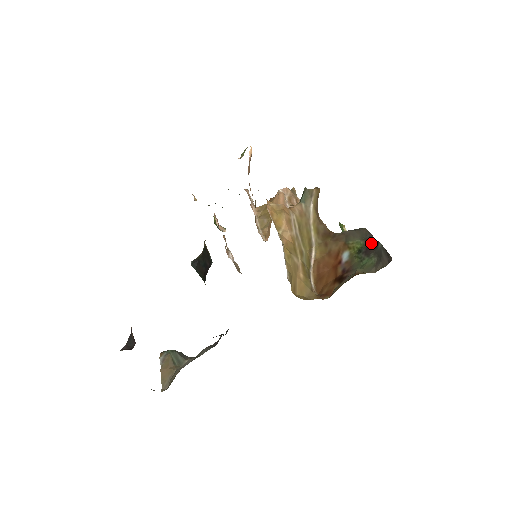
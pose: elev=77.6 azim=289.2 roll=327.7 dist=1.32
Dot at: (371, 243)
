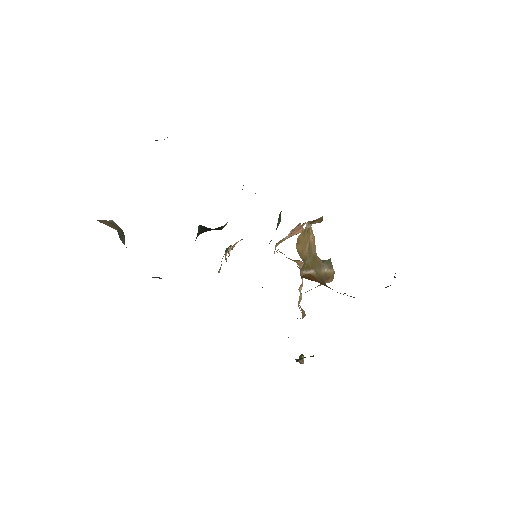
Dot at: occluded
